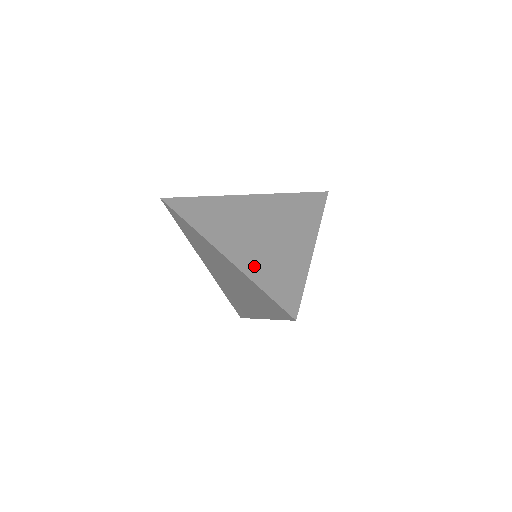
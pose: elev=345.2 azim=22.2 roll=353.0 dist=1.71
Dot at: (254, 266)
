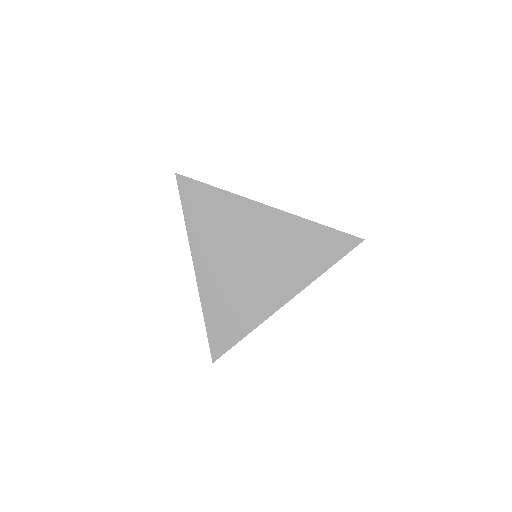
Dot at: (213, 296)
